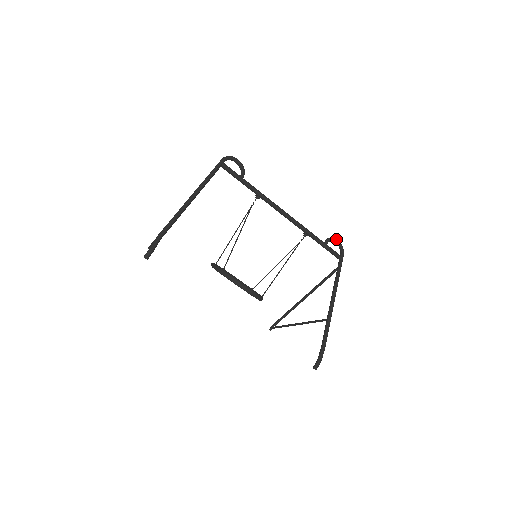
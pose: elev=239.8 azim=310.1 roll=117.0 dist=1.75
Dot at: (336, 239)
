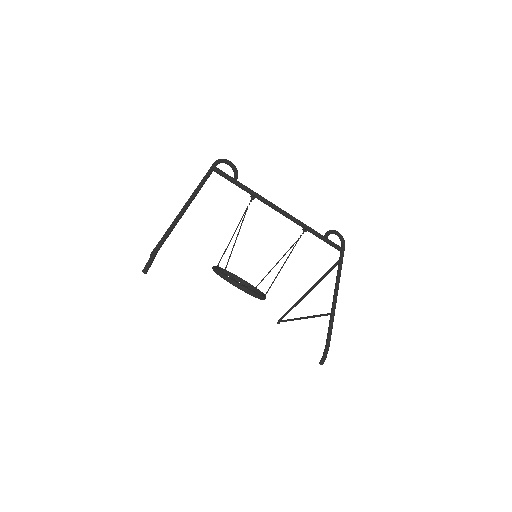
Dot at: (336, 231)
